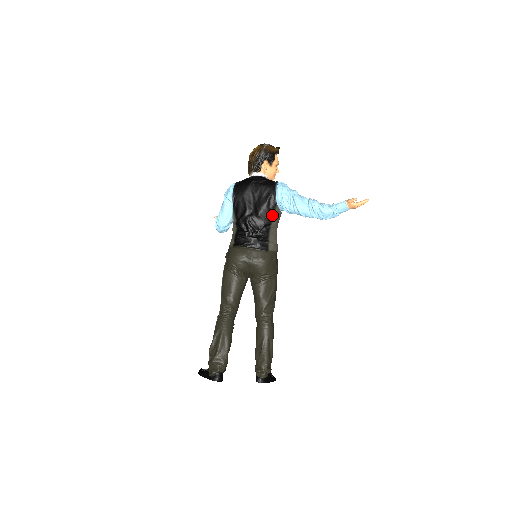
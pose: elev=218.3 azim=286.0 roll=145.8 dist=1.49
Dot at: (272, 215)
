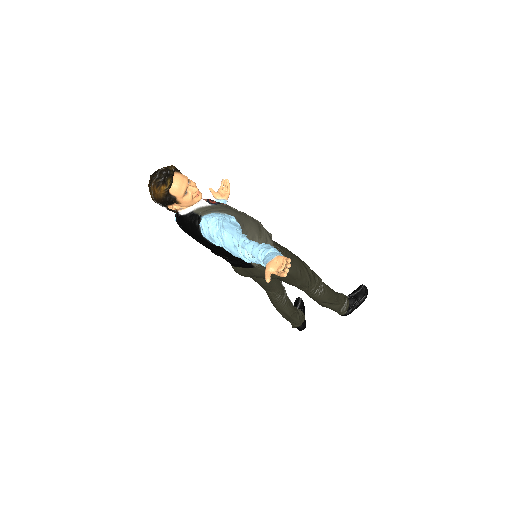
Dot at: occluded
